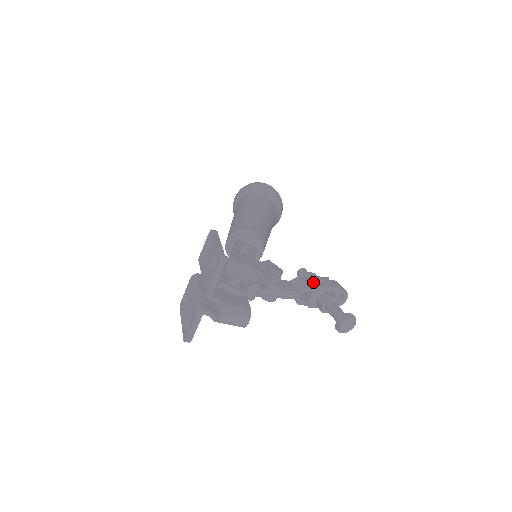
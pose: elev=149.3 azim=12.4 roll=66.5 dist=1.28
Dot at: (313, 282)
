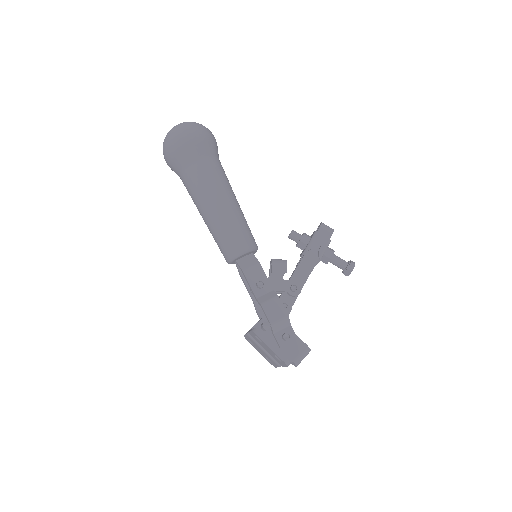
Dot at: (312, 255)
